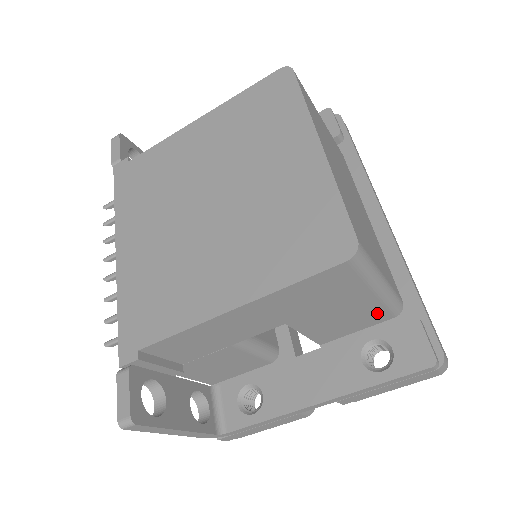
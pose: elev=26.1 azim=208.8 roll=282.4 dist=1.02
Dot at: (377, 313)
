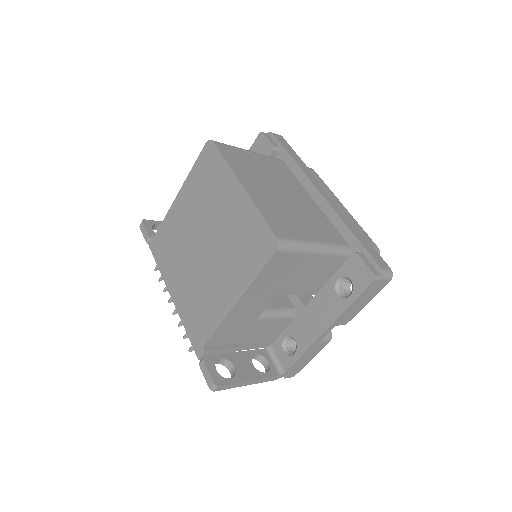
Dot at: (332, 262)
